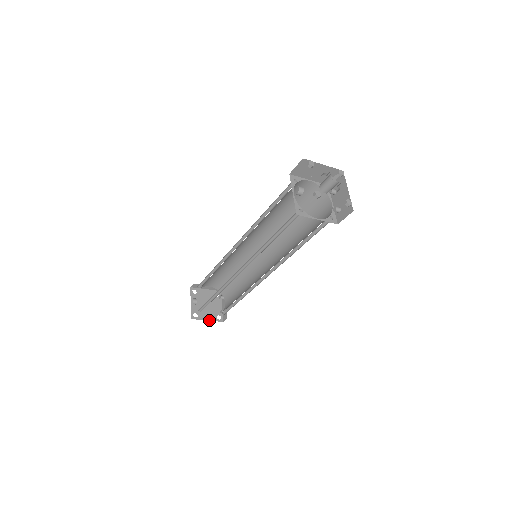
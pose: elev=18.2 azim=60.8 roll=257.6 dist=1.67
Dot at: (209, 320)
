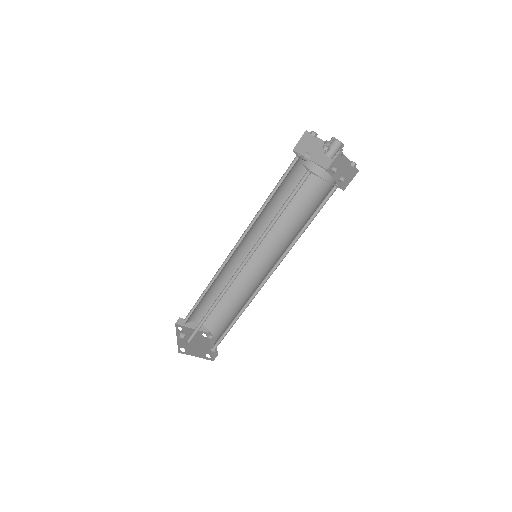
Dot at: occluded
